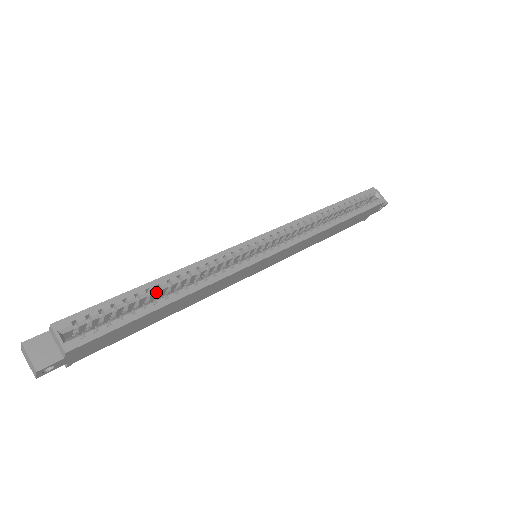
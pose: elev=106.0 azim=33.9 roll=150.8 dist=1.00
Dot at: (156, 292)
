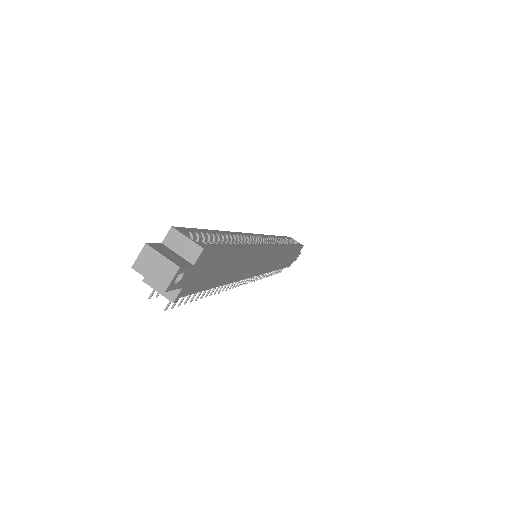
Dot at: (225, 240)
